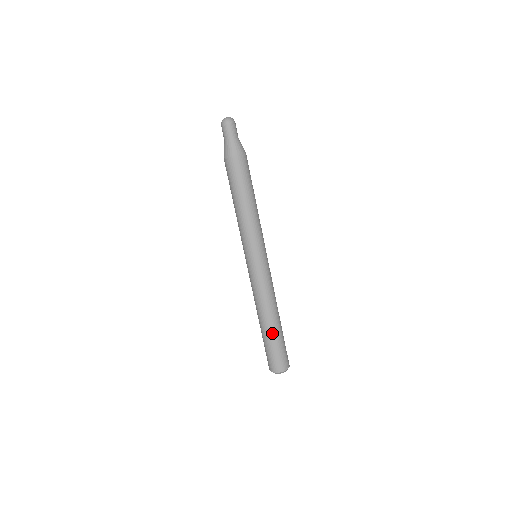
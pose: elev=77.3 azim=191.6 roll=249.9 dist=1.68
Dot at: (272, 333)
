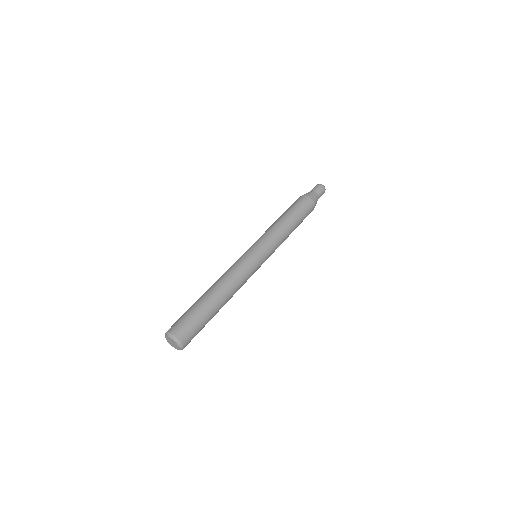
Dot at: (202, 299)
